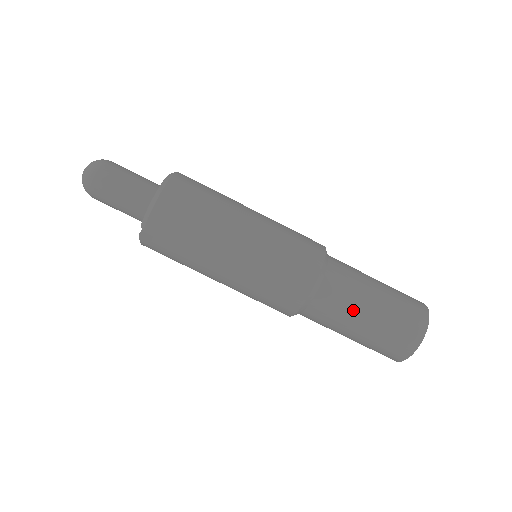
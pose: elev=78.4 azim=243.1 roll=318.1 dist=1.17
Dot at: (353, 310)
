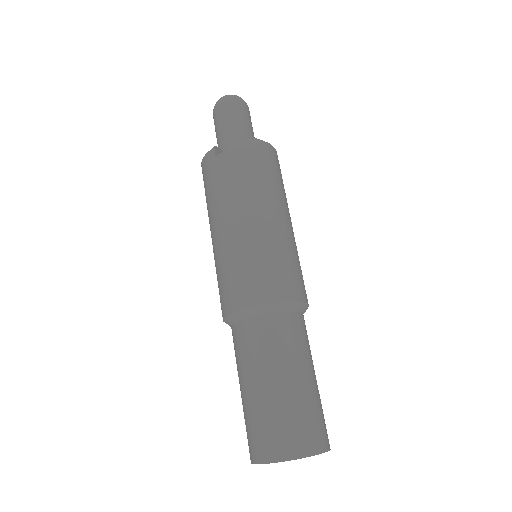
Dot at: (289, 358)
